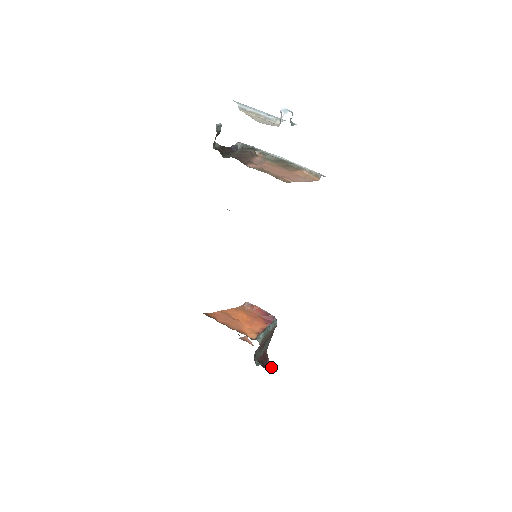
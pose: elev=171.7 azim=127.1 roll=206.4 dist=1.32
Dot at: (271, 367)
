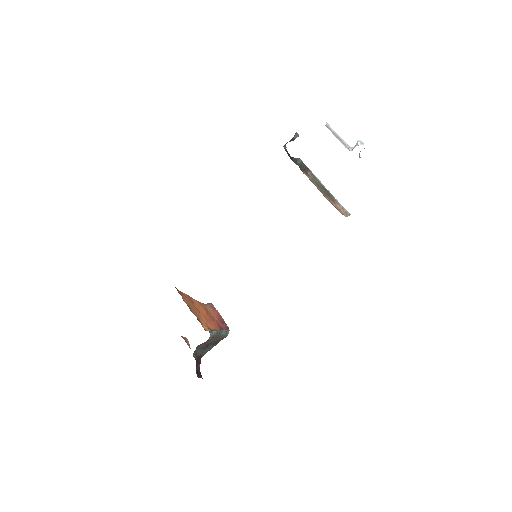
Dot at: (199, 372)
